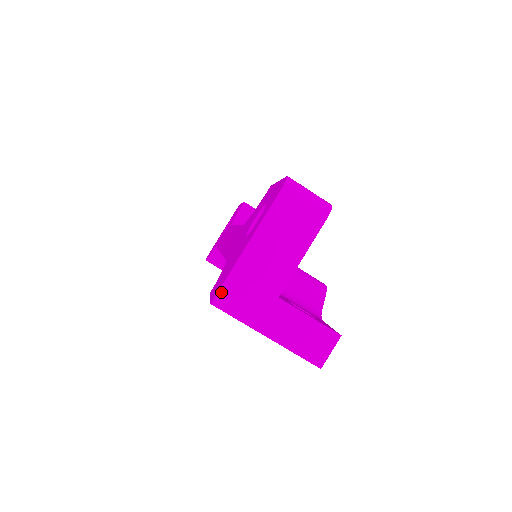
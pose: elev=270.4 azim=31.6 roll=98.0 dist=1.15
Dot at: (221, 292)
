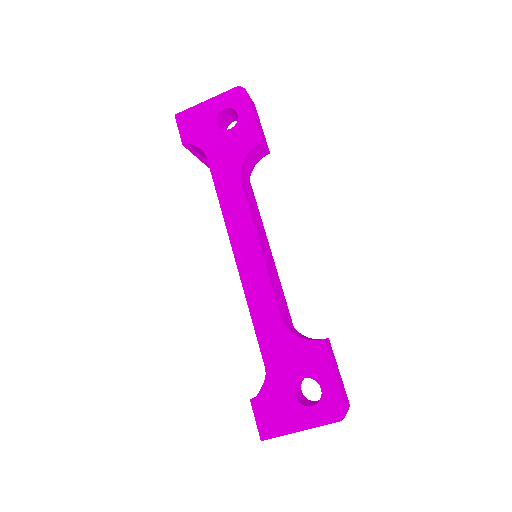
Dot at: occluded
